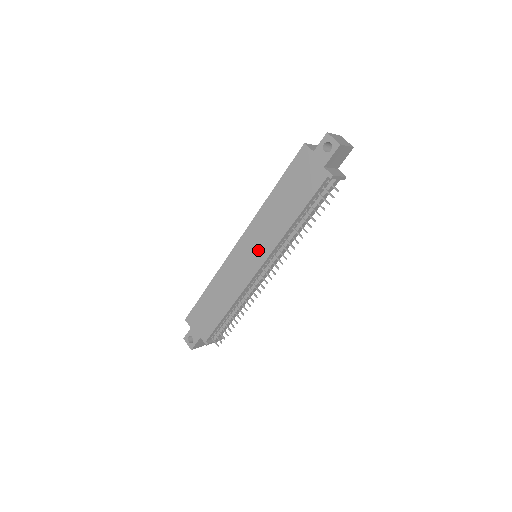
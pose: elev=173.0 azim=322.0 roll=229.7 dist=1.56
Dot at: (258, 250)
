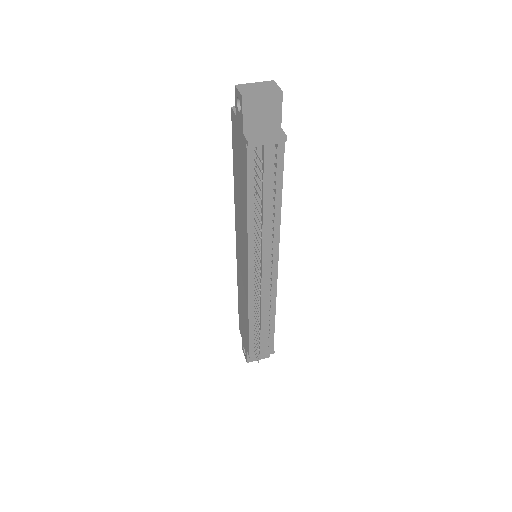
Dot at: (243, 250)
